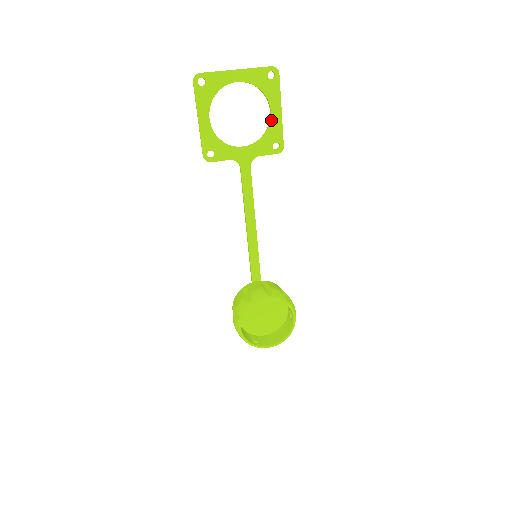
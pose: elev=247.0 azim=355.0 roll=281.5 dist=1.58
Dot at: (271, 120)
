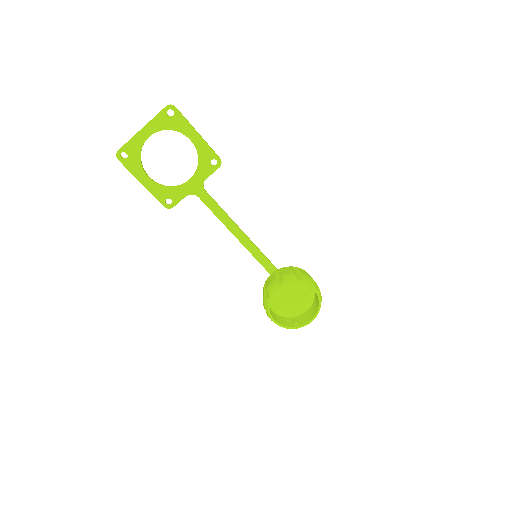
Dot at: (195, 146)
